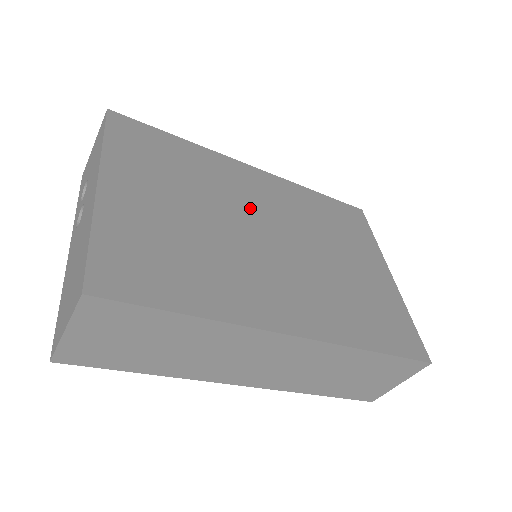
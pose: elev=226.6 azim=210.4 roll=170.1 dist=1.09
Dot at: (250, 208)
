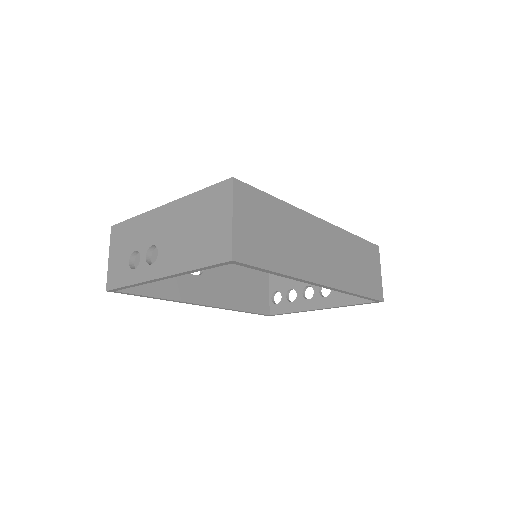
Dot at: occluded
